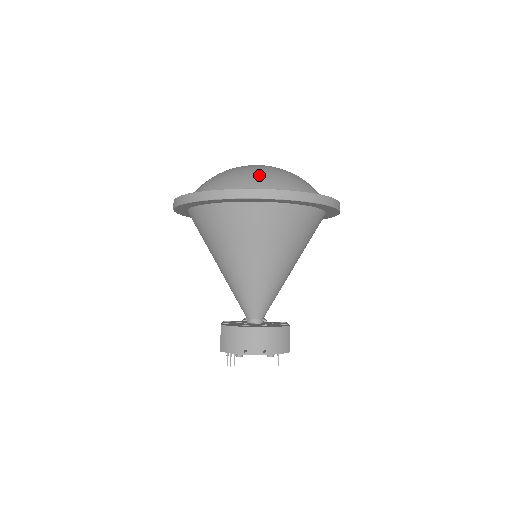
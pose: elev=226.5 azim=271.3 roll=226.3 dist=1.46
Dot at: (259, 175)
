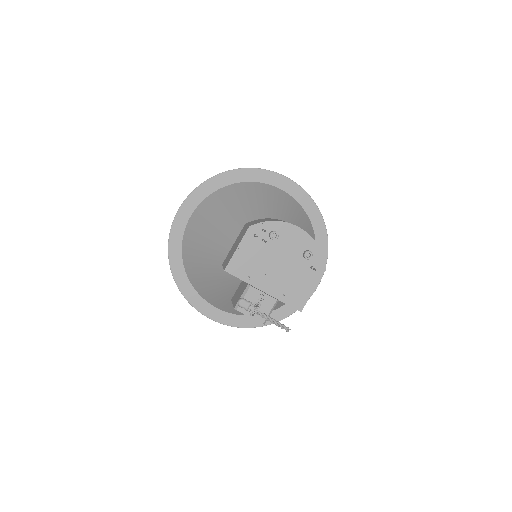
Dot at: occluded
